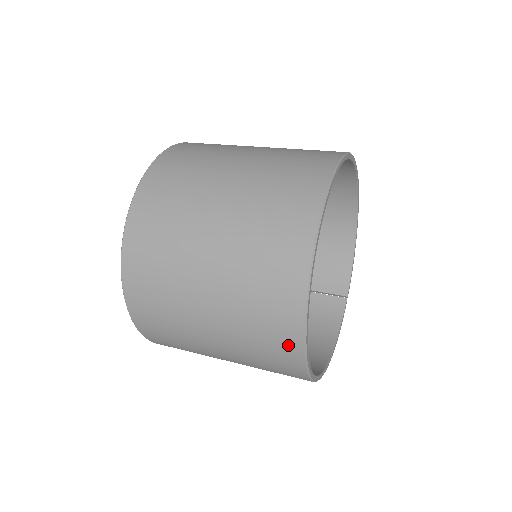
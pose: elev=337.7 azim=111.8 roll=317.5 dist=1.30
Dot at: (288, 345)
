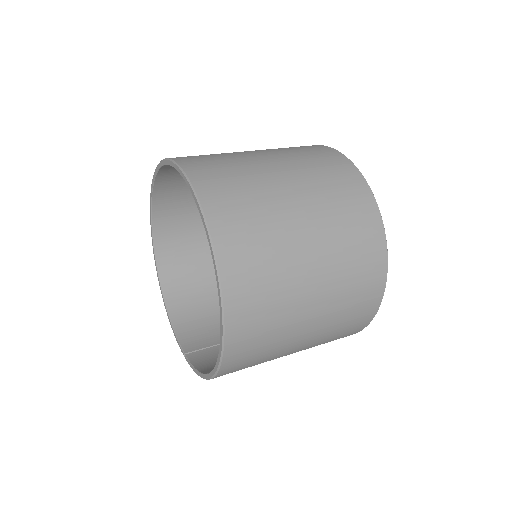
Dot at: (370, 220)
